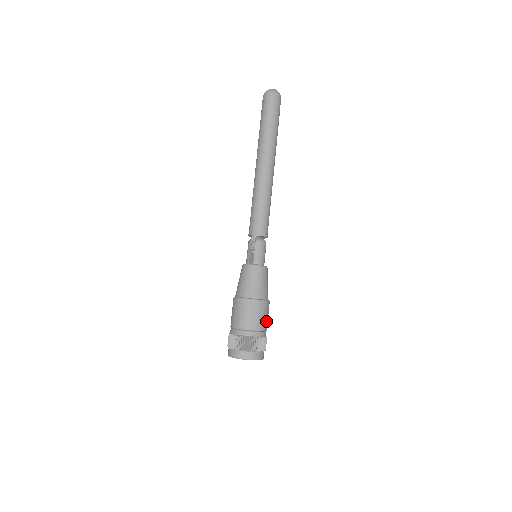
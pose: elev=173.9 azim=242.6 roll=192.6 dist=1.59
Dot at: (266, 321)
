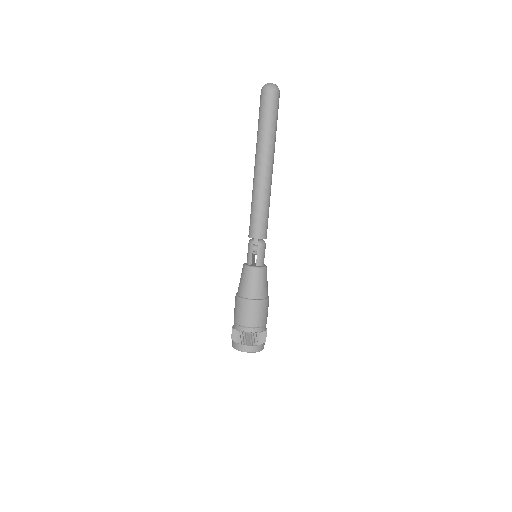
Dot at: (267, 315)
